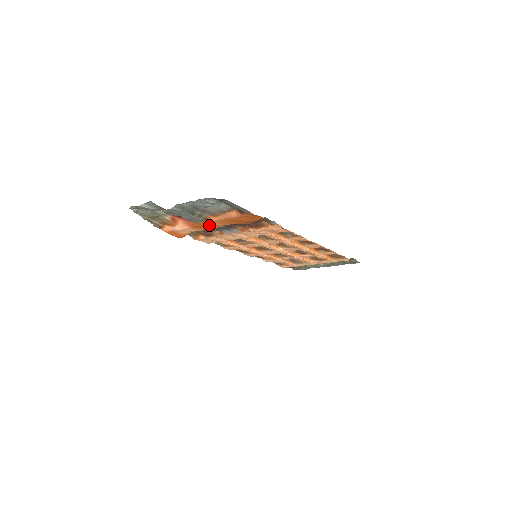
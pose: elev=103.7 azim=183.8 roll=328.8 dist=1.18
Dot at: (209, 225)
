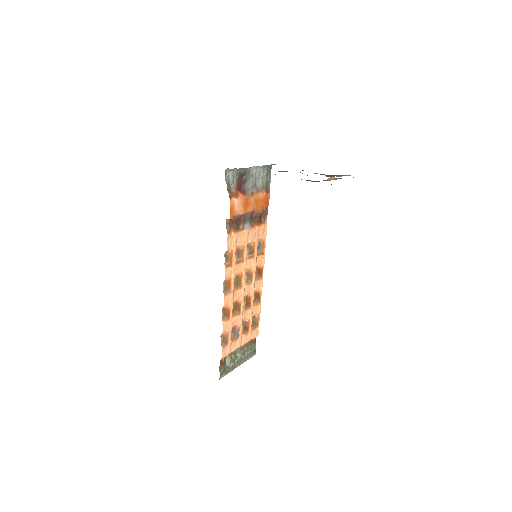
Dot at: (250, 204)
